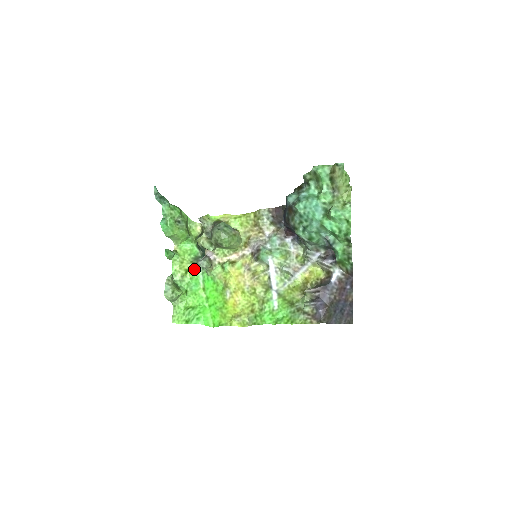
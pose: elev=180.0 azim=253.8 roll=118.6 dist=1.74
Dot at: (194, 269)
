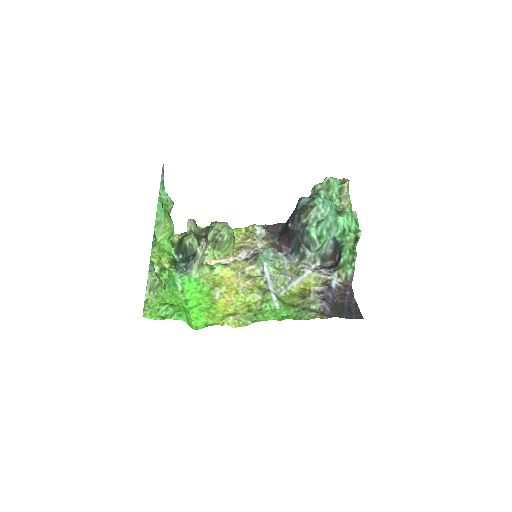
Dot at: (171, 270)
